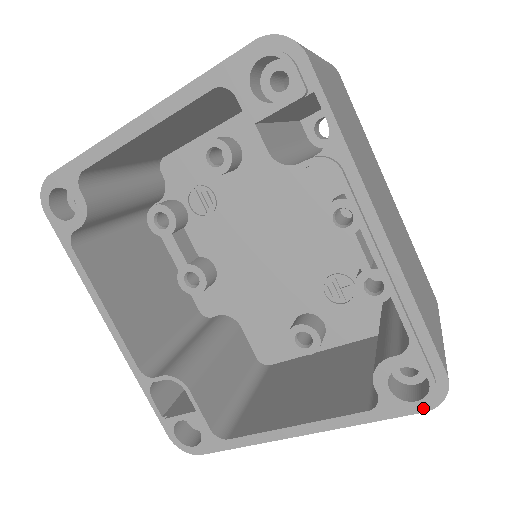
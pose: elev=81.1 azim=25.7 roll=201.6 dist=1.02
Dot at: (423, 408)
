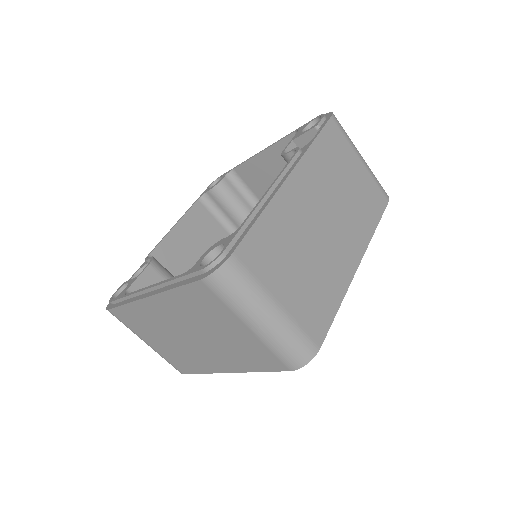
Dot at: (203, 277)
